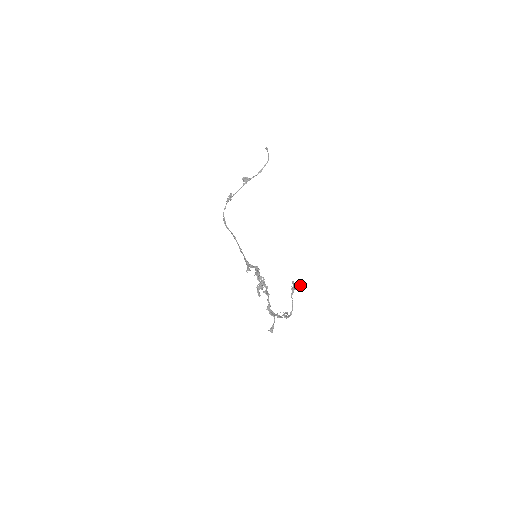
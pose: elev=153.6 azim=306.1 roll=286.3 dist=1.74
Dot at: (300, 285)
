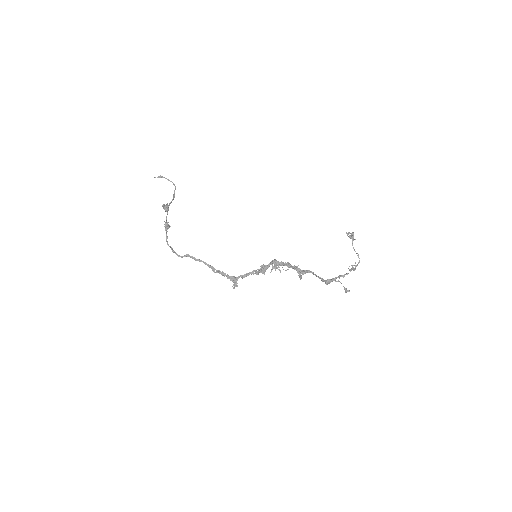
Dot at: occluded
